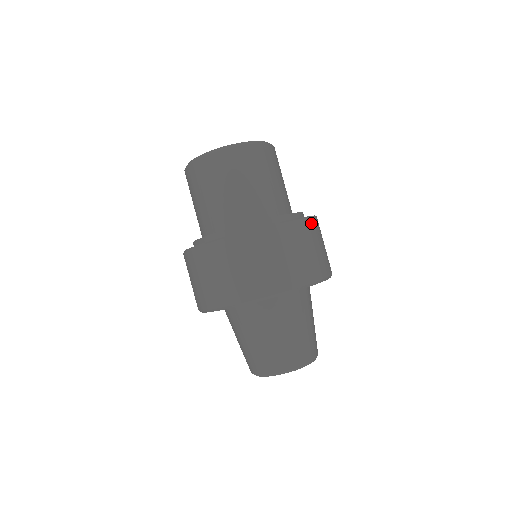
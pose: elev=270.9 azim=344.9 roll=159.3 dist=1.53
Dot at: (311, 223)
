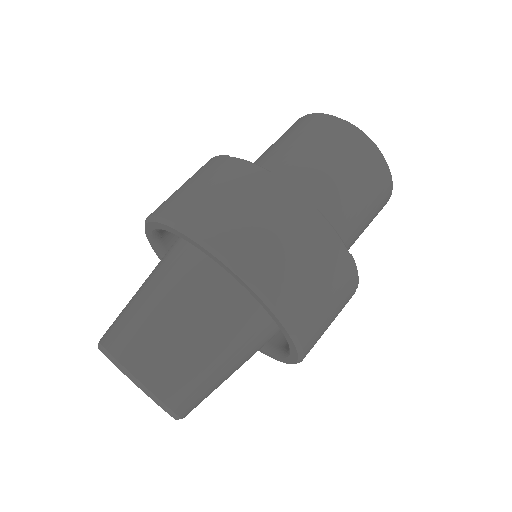
Dot at: occluded
